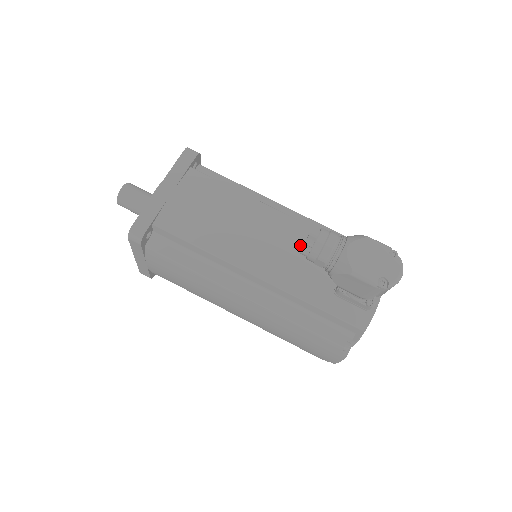
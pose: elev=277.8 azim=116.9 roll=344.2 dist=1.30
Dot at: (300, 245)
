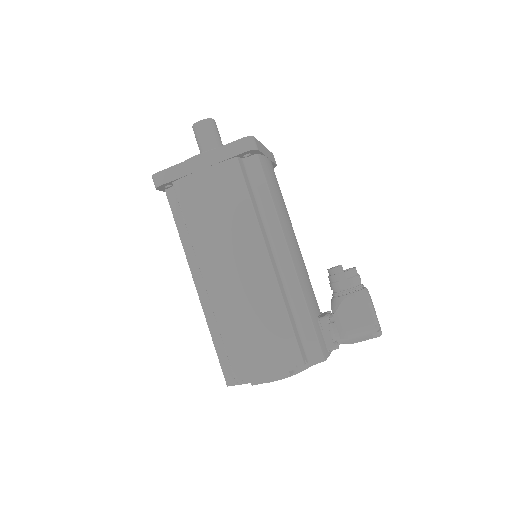
Dot at: (307, 273)
